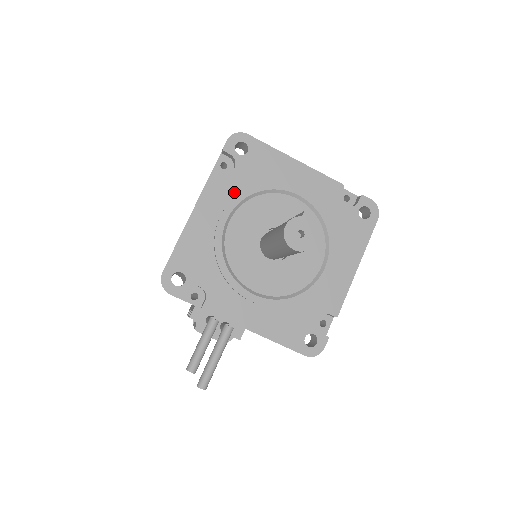
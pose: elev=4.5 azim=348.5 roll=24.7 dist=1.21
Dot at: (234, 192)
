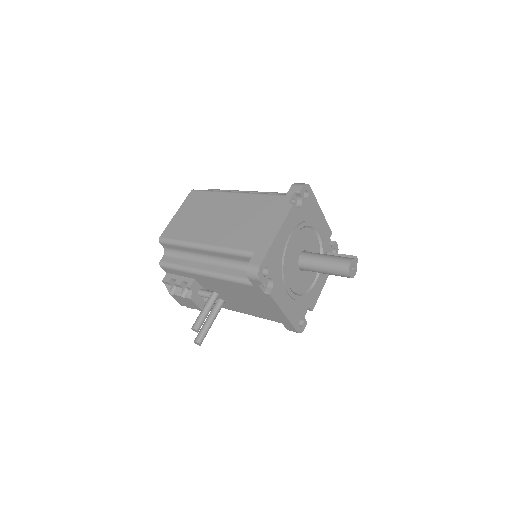
Dot at: (298, 222)
